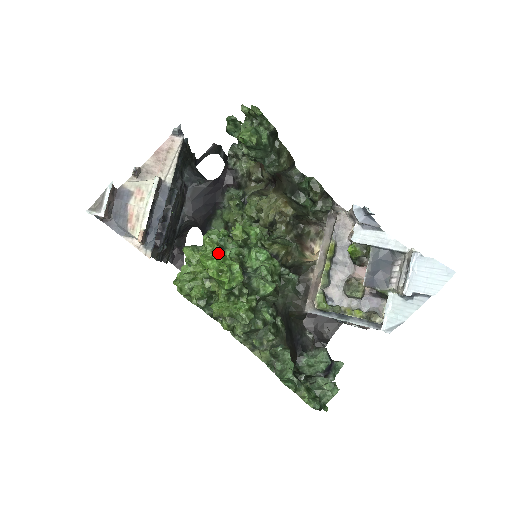
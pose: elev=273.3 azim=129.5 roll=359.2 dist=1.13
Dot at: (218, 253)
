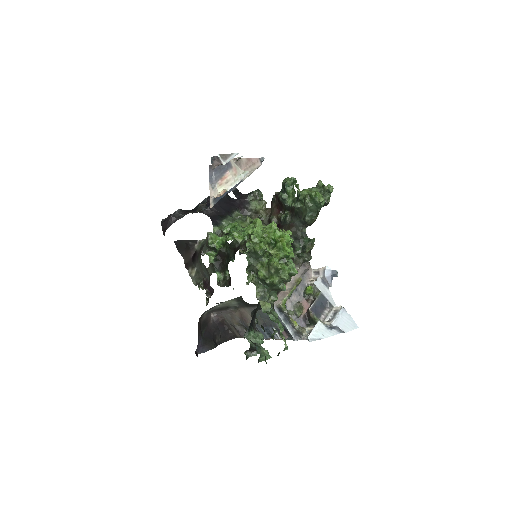
Dot at: occluded
